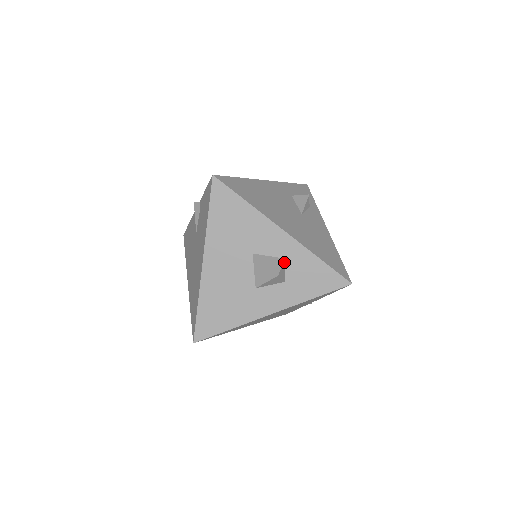
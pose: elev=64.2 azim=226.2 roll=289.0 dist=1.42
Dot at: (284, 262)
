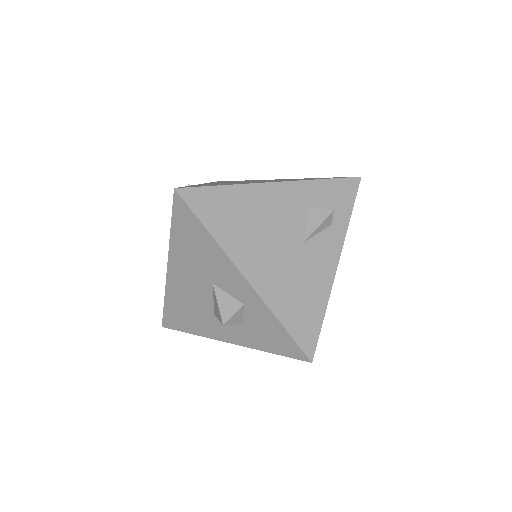
Dot at: (242, 307)
